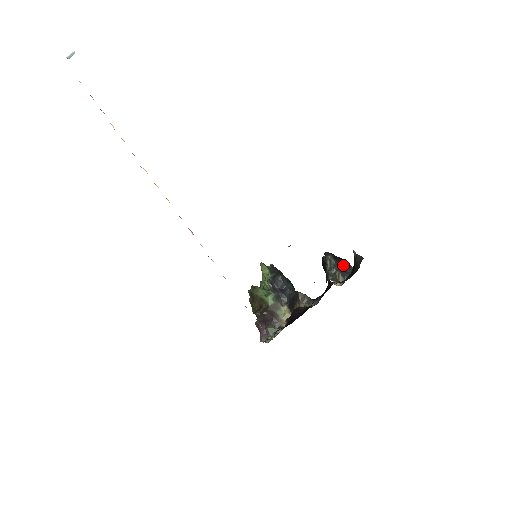
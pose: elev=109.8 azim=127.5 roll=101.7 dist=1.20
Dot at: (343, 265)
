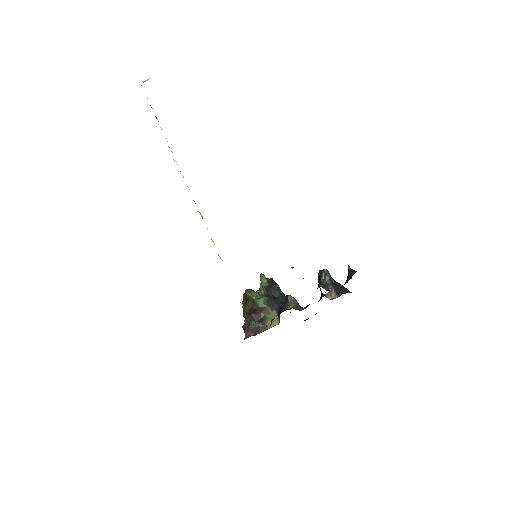
Dot at: (339, 287)
